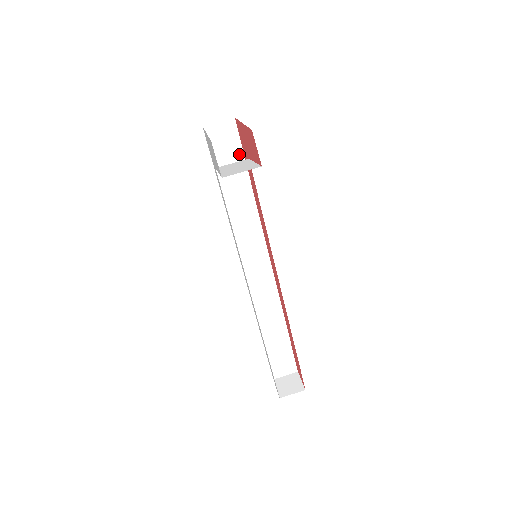
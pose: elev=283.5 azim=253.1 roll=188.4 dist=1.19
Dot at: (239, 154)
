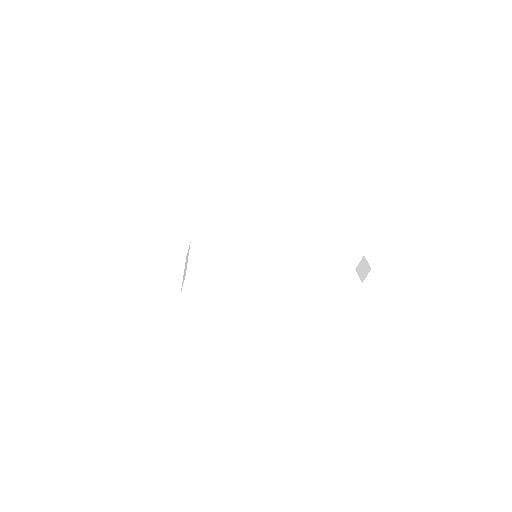
Dot at: (190, 228)
